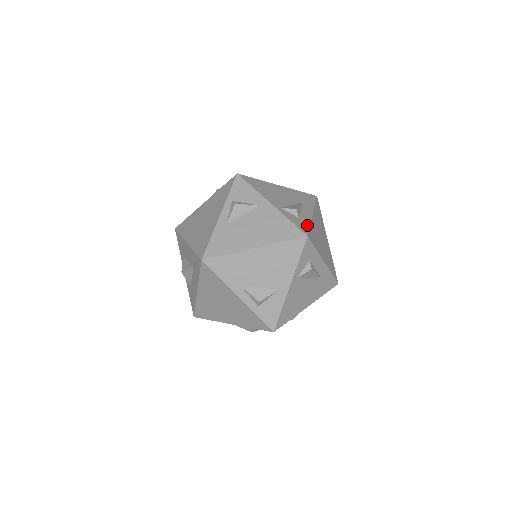
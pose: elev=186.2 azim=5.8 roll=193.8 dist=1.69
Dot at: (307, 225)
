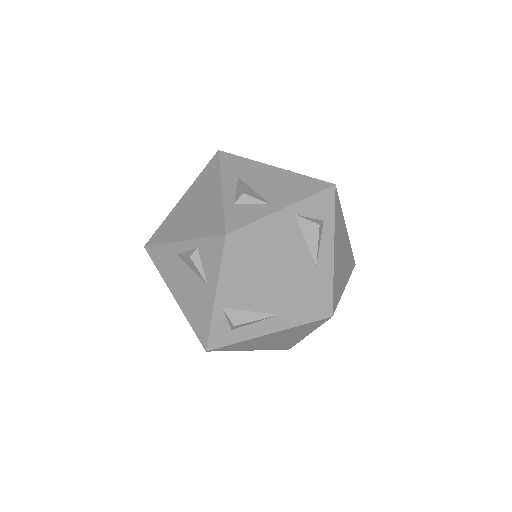
Dot at: (229, 342)
